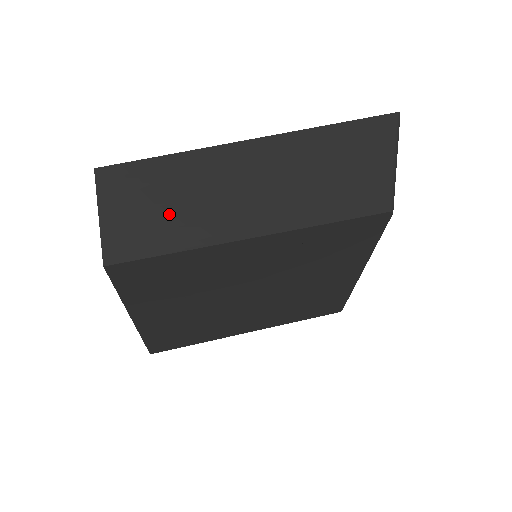
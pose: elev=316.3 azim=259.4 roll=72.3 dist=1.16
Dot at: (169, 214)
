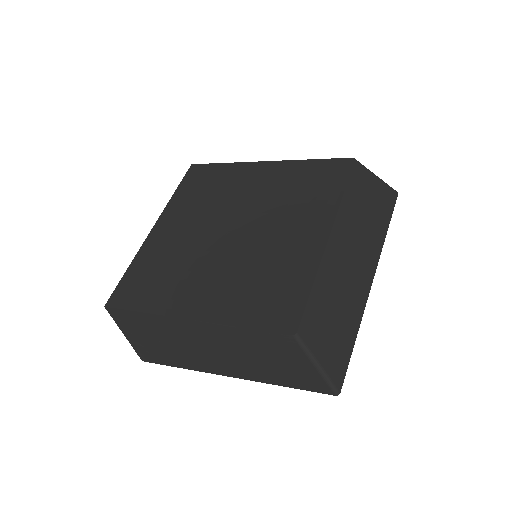
Dot at: occluded
